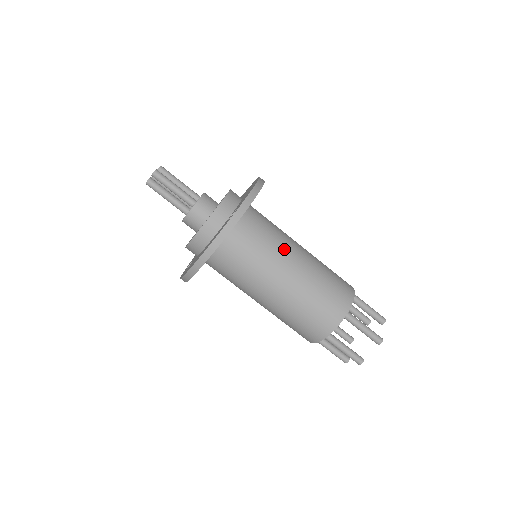
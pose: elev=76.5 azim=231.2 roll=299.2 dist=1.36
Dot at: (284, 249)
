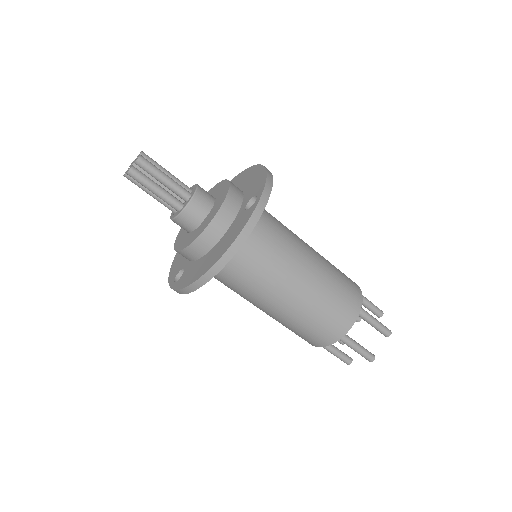
Dot at: (296, 243)
